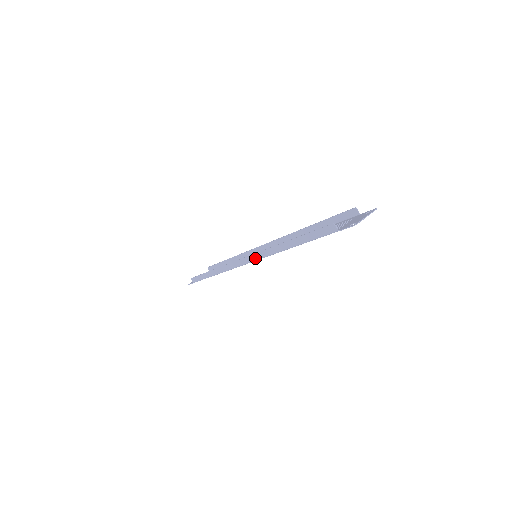
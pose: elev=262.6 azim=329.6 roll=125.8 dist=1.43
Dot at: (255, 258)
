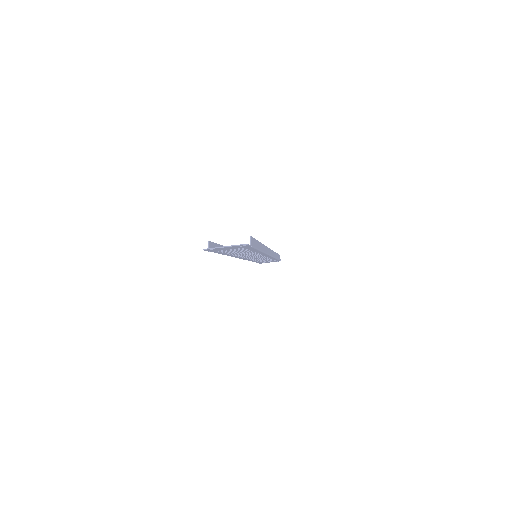
Dot at: occluded
